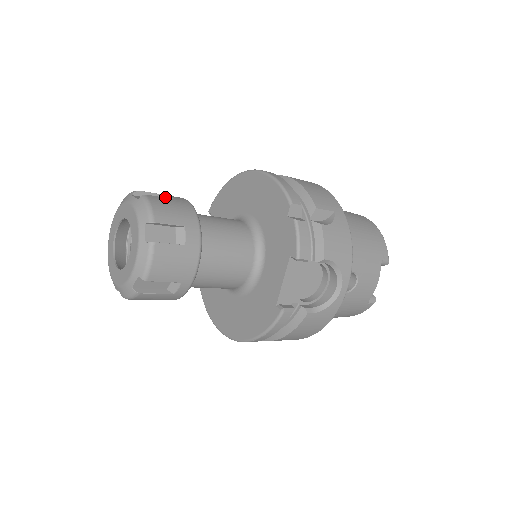
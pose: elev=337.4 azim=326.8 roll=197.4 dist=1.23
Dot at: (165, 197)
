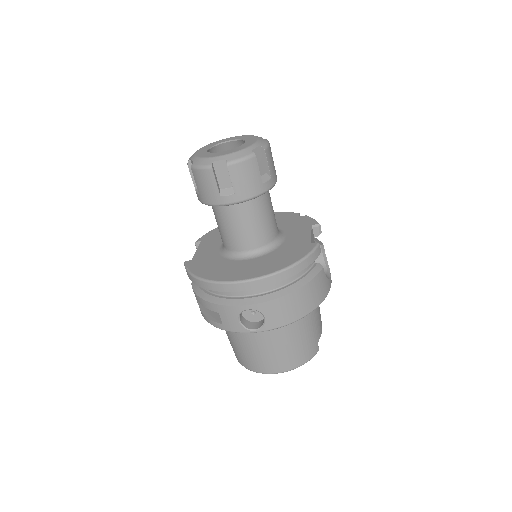
Dot at: occluded
